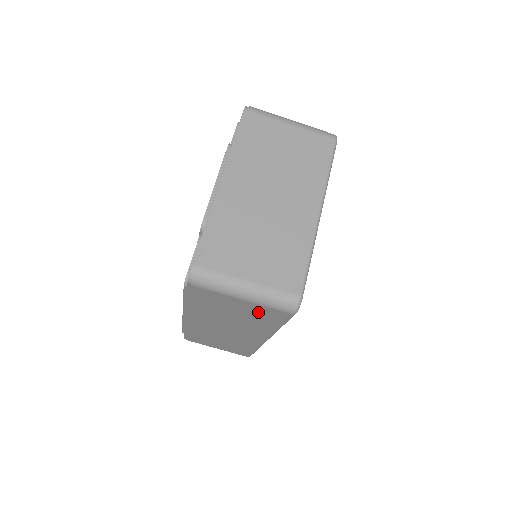
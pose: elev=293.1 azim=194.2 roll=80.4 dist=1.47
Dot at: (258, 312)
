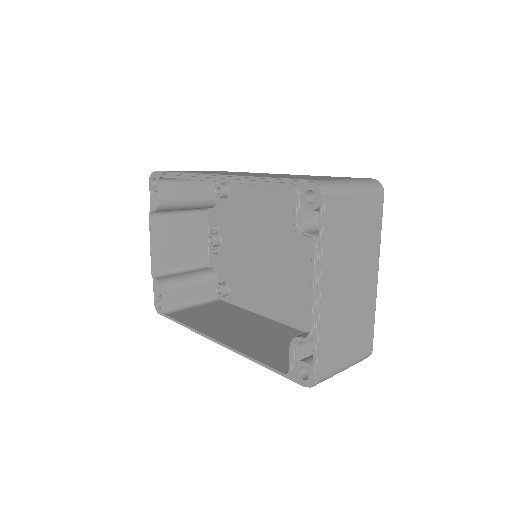
Dot at: occluded
